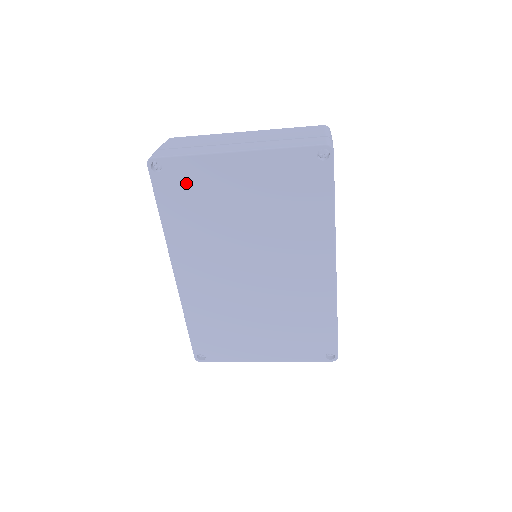
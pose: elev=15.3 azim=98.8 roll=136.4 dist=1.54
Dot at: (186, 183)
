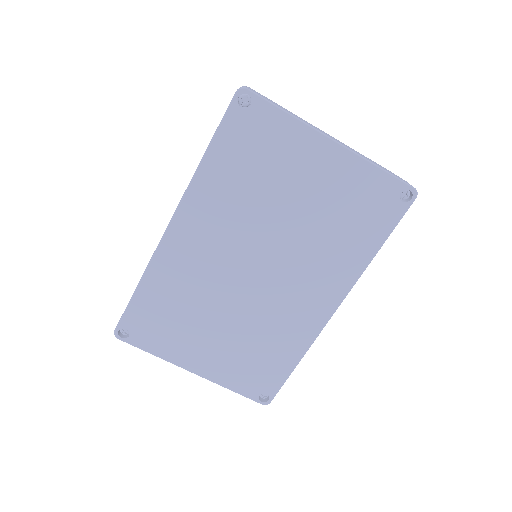
Dot at: (261, 137)
